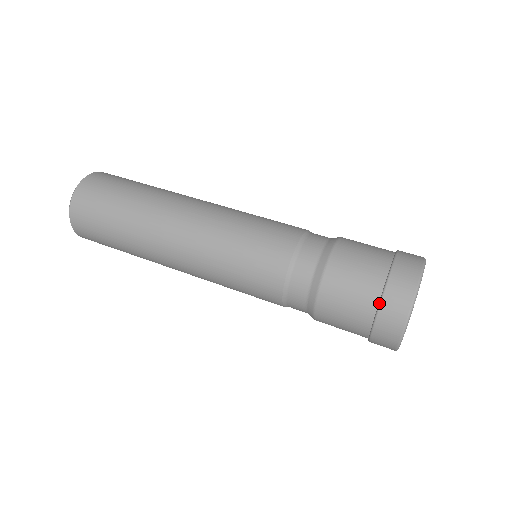
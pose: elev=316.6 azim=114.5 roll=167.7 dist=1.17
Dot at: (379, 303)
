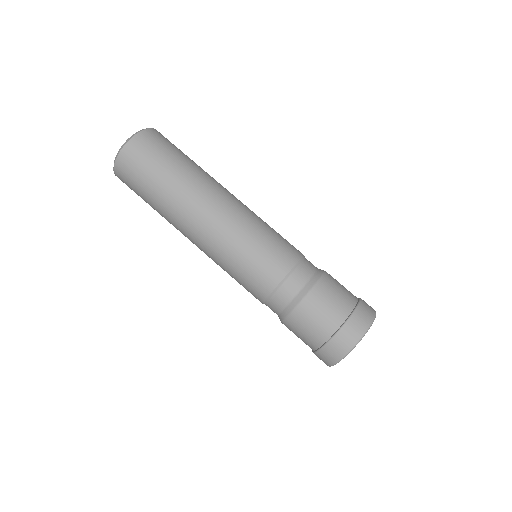
Dot at: (313, 352)
